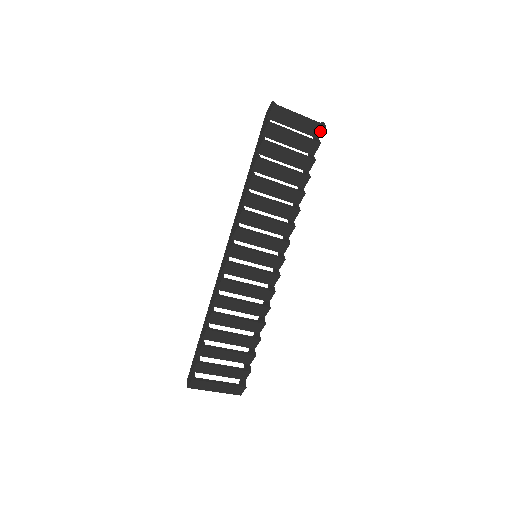
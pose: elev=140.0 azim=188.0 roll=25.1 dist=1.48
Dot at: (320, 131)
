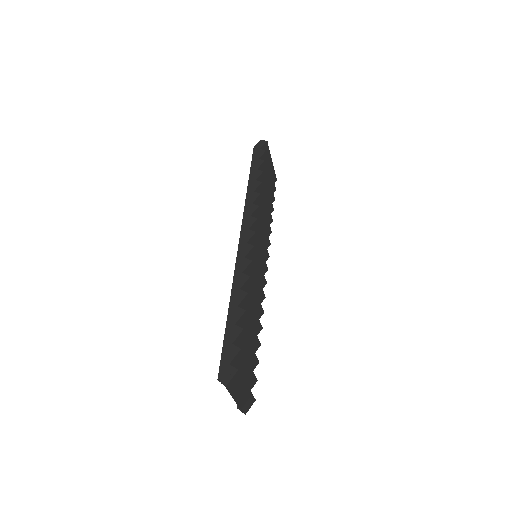
Dot at: occluded
